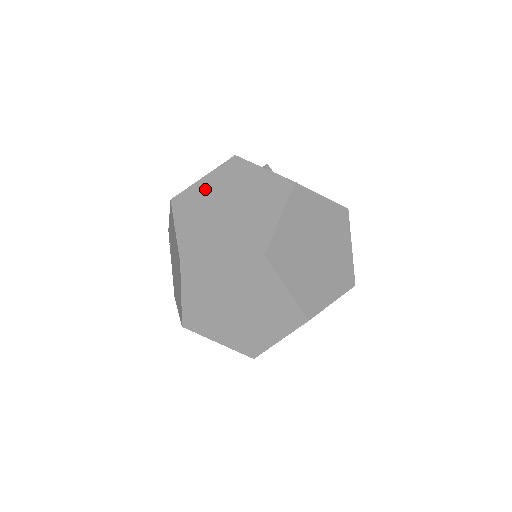
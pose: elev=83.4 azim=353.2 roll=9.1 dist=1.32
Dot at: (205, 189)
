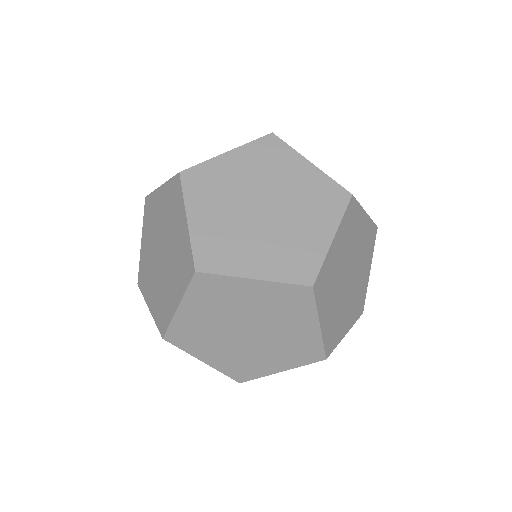
Dot at: (146, 251)
